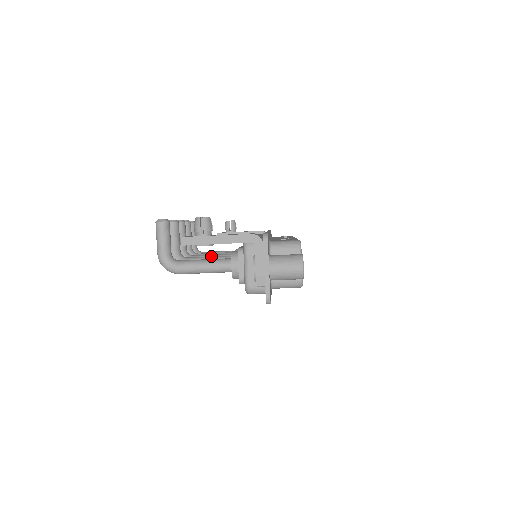
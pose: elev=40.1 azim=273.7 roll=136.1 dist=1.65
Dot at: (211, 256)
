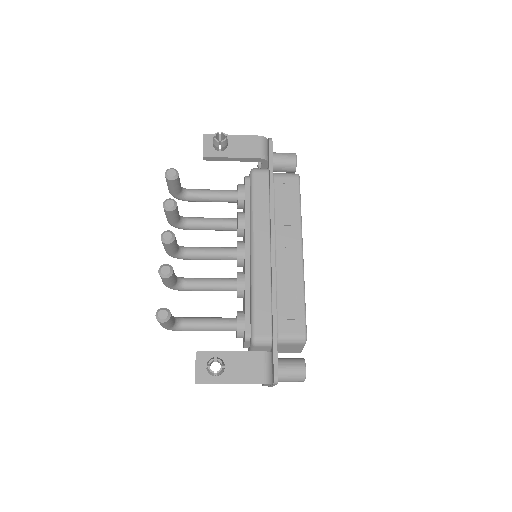
Dot at: (210, 283)
